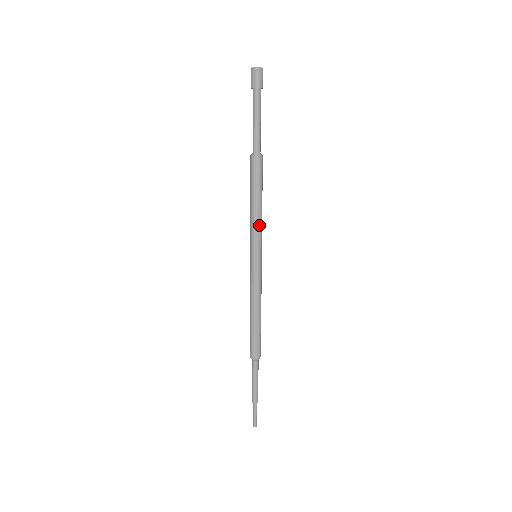
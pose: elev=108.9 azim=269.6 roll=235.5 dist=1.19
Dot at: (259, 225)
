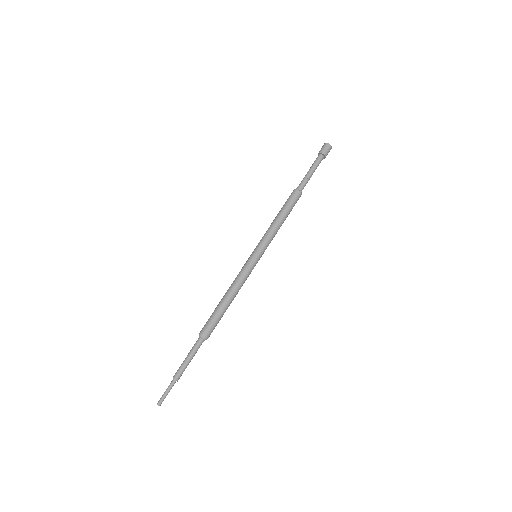
Dot at: (270, 232)
